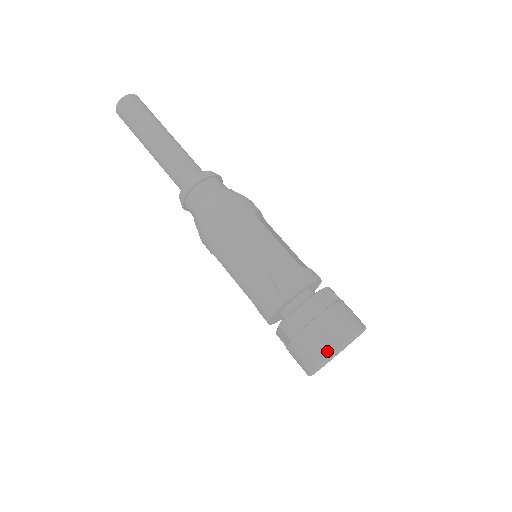
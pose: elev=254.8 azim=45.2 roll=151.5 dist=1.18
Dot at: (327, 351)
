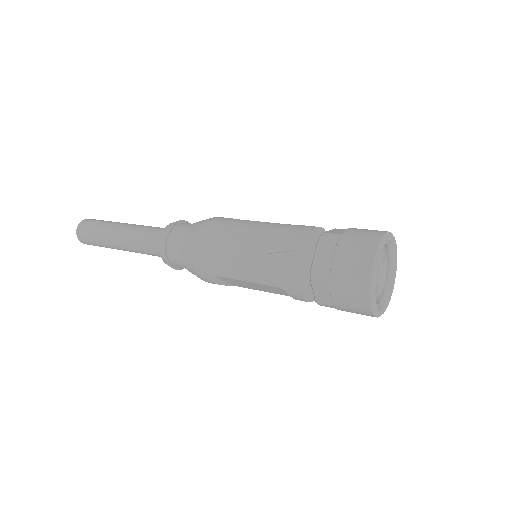
Dot at: (368, 259)
